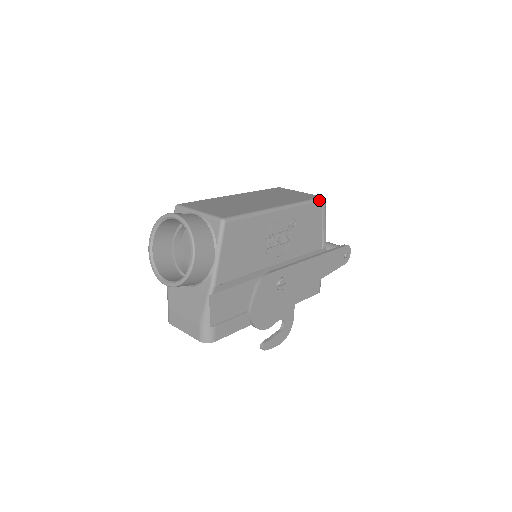
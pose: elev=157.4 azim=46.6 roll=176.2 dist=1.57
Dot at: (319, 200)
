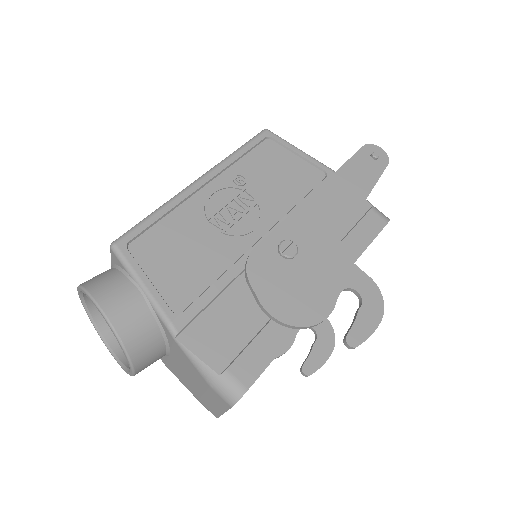
Dot at: (257, 136)
